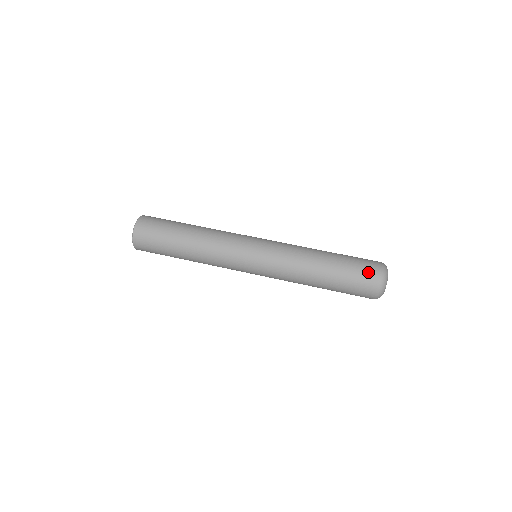
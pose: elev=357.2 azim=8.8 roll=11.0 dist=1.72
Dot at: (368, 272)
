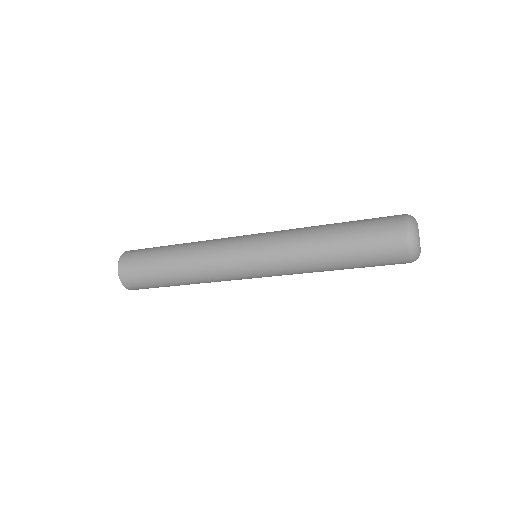
Dot at: (391, 248)
